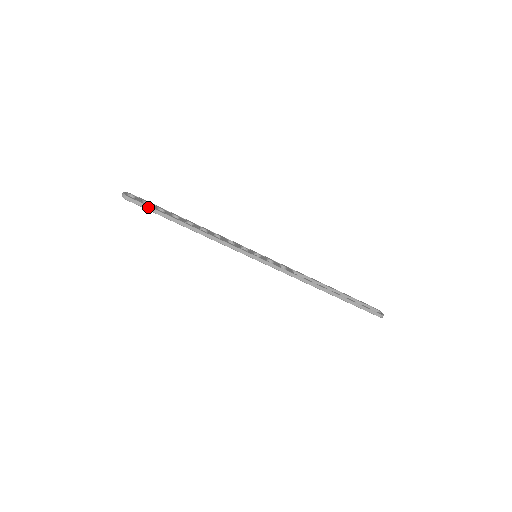
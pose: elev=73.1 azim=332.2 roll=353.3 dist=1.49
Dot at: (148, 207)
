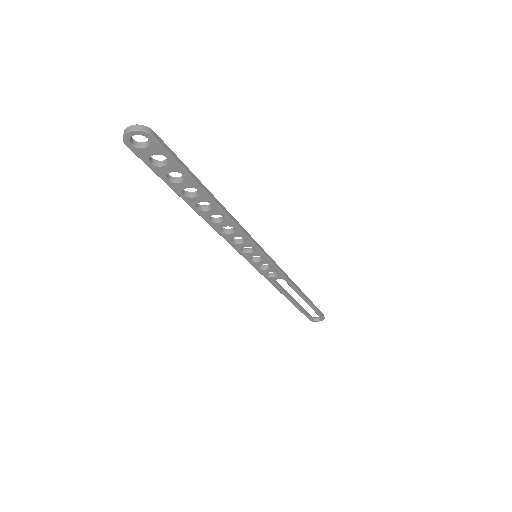
Dot at: (176, 156)
